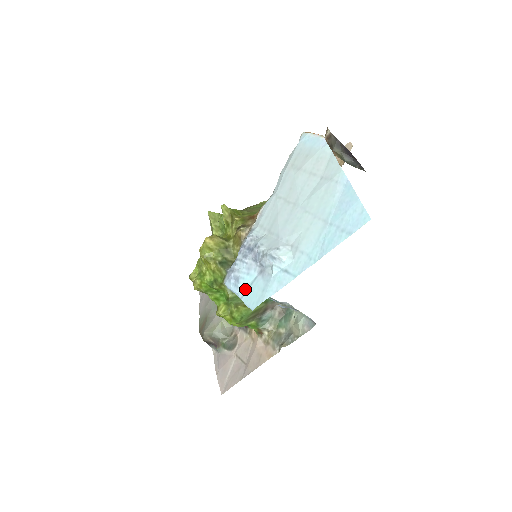
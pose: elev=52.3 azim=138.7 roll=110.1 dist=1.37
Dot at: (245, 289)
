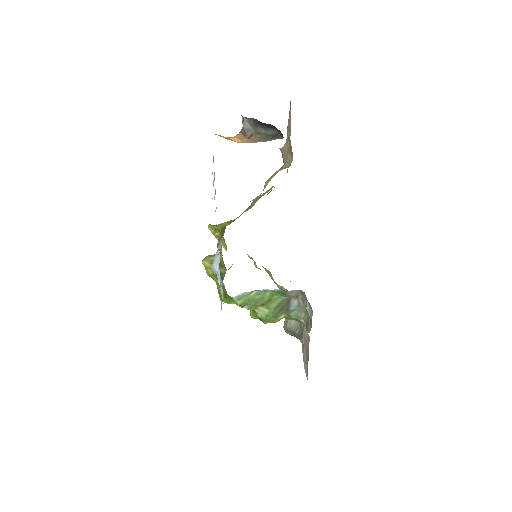
Dot at: occluded
